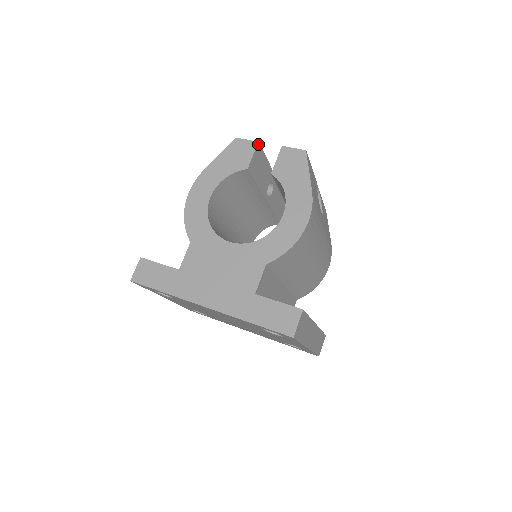
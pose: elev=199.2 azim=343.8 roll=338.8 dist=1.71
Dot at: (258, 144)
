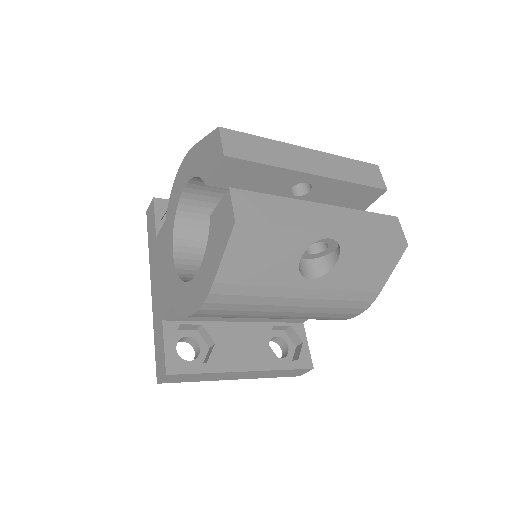
Dot at: (225, 157)
